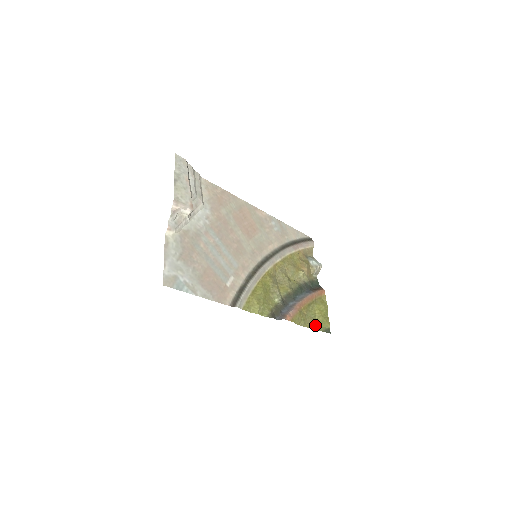
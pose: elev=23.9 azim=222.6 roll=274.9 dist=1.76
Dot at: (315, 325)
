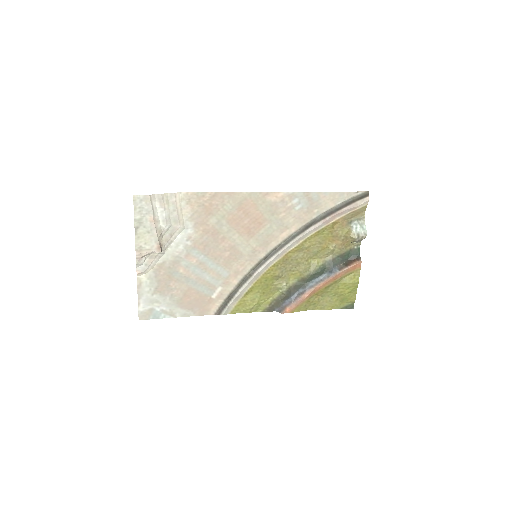
Dot at: (331, 305)
